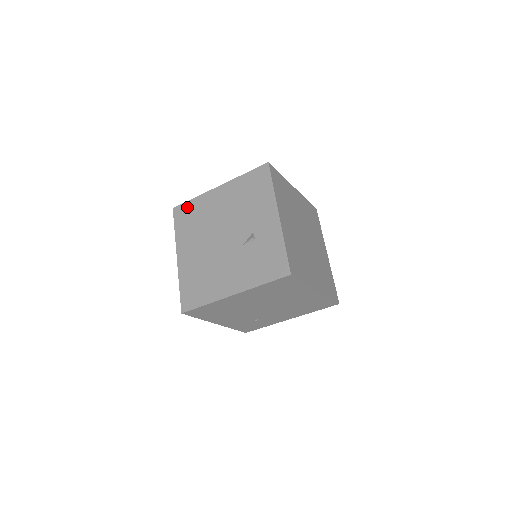
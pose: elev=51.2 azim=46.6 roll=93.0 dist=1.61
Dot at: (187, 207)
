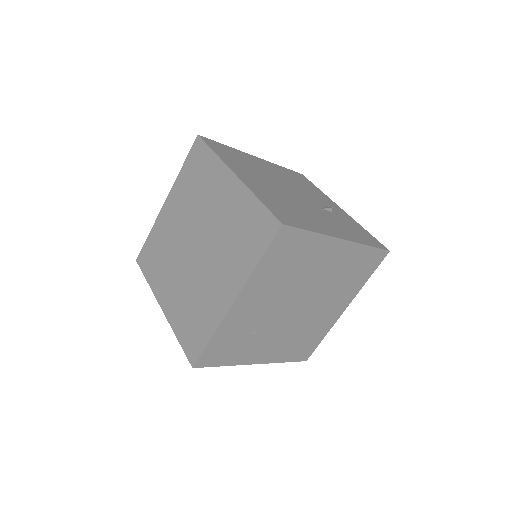
Dot at: (222, 146)
